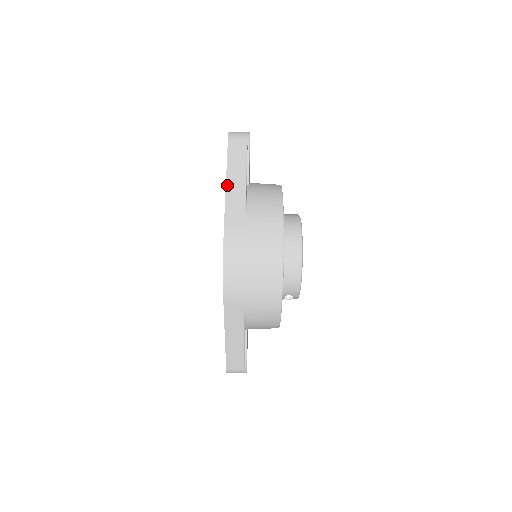
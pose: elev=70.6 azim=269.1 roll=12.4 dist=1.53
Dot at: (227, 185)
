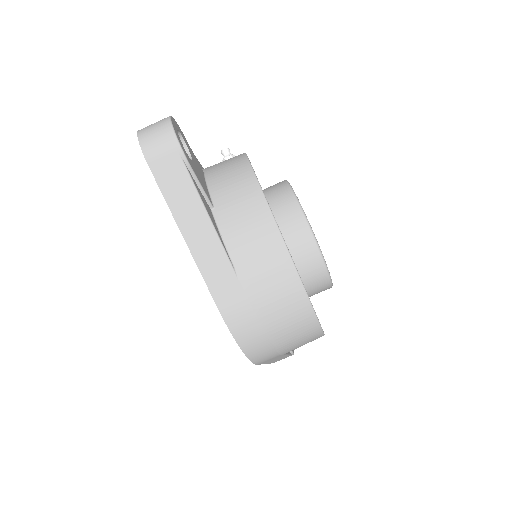
Dot at: (190, 247)
